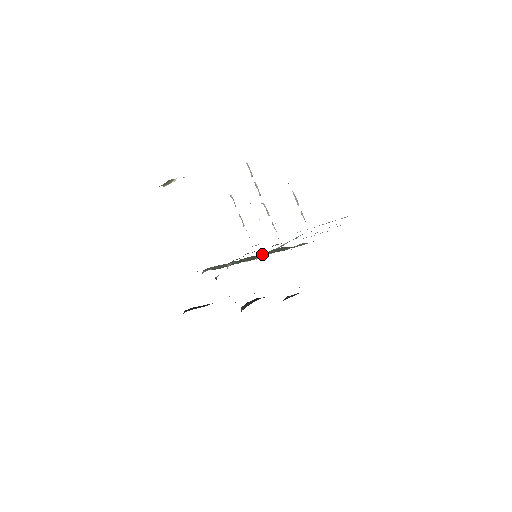
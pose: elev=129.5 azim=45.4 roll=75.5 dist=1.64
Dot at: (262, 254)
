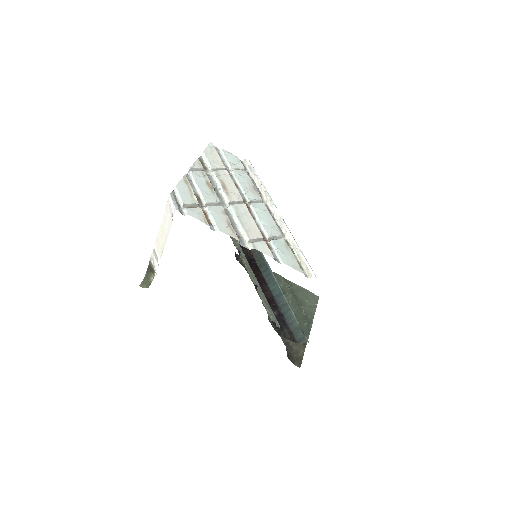
Dot at: occluded
